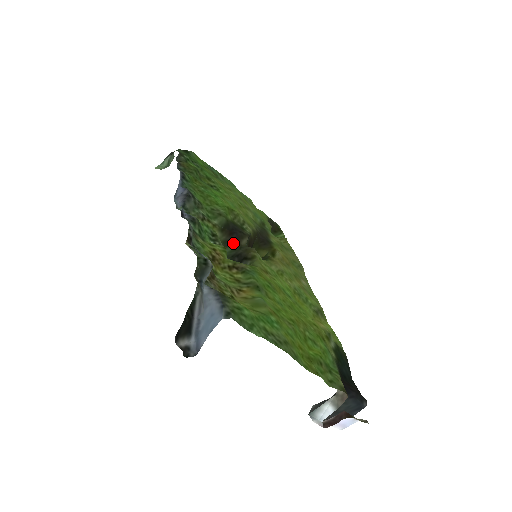
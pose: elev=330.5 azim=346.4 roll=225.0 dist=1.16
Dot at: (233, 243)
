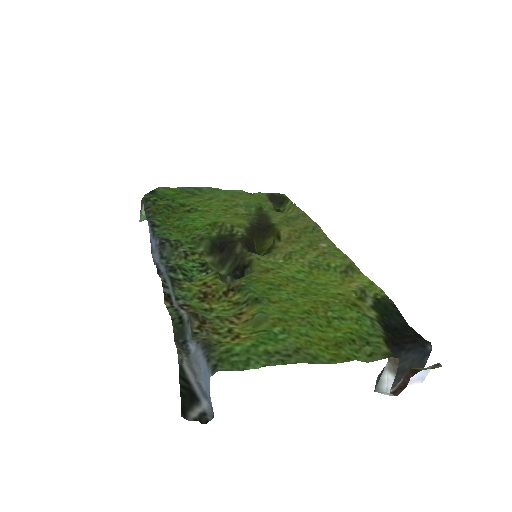
Dot at: (228, 258)
